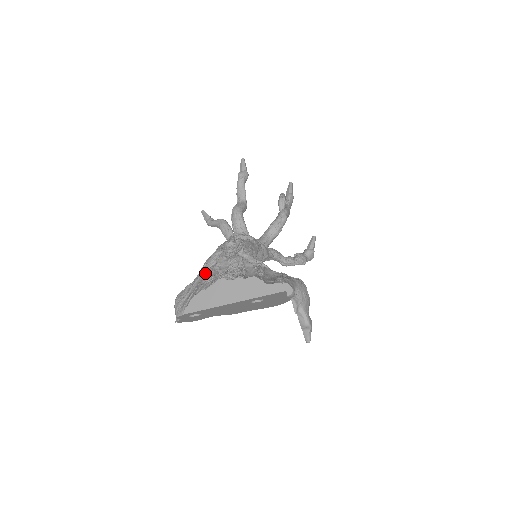
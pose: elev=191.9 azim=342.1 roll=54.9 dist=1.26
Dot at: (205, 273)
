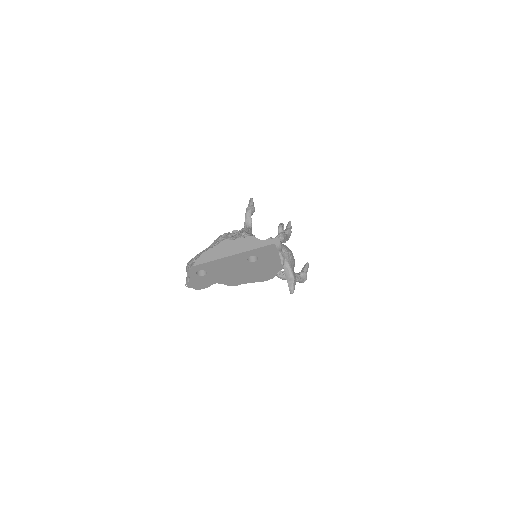
Dot at: (213, 243)
